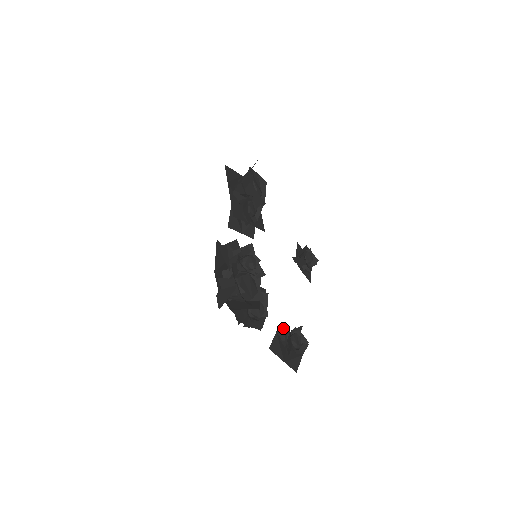
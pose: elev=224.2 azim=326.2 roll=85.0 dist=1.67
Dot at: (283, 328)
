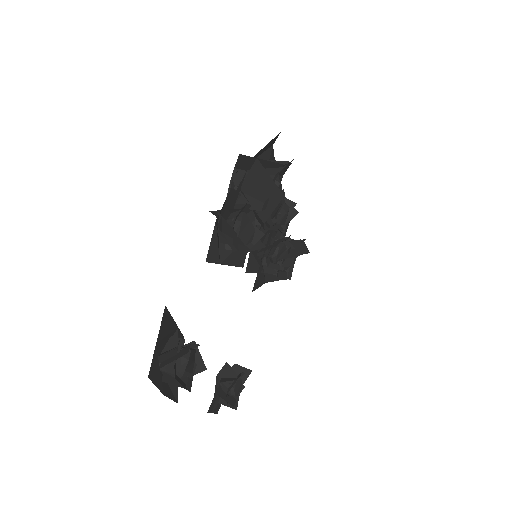
Dot at: occluded
